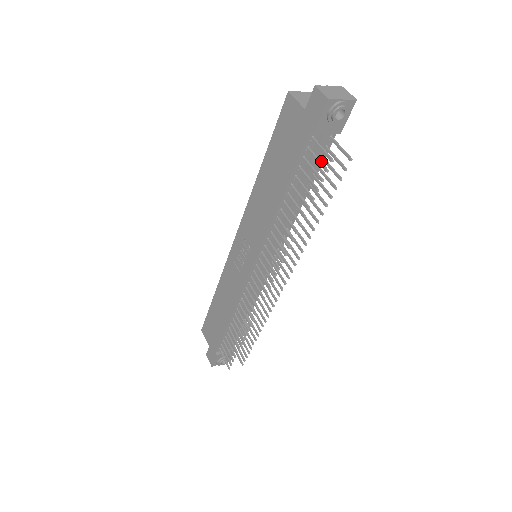
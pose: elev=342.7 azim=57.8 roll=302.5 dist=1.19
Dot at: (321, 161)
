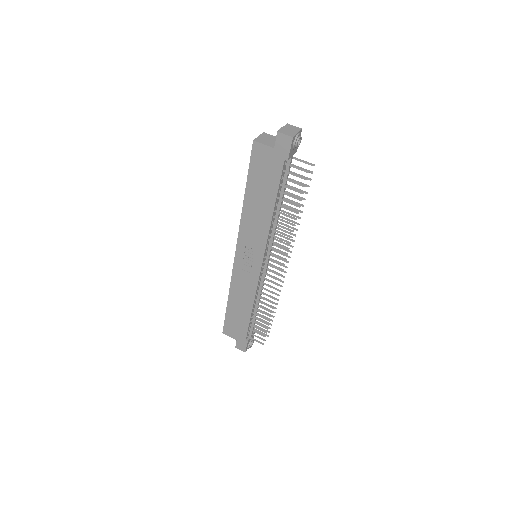
Dot at: occluded
